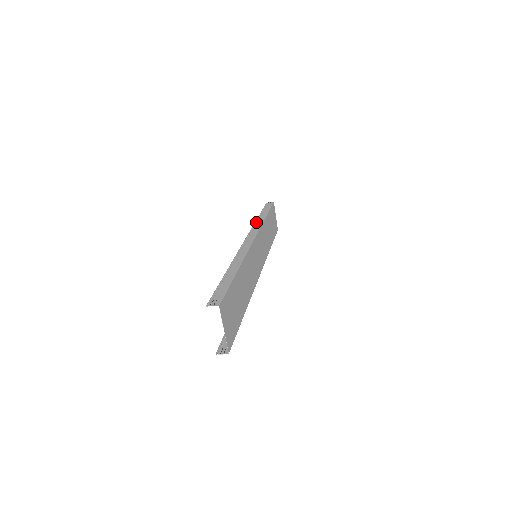
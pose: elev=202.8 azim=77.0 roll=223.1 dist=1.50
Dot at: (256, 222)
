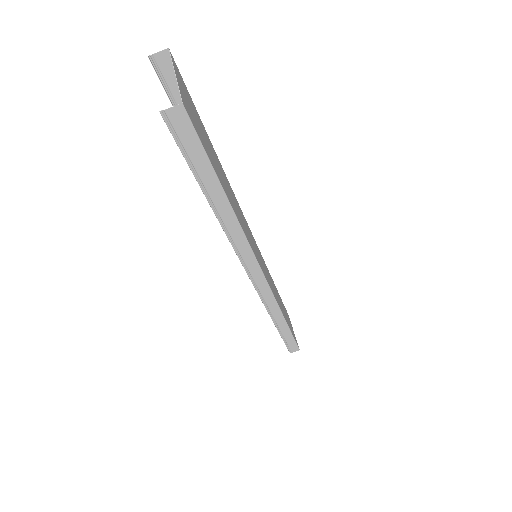
Dot at: occluded
